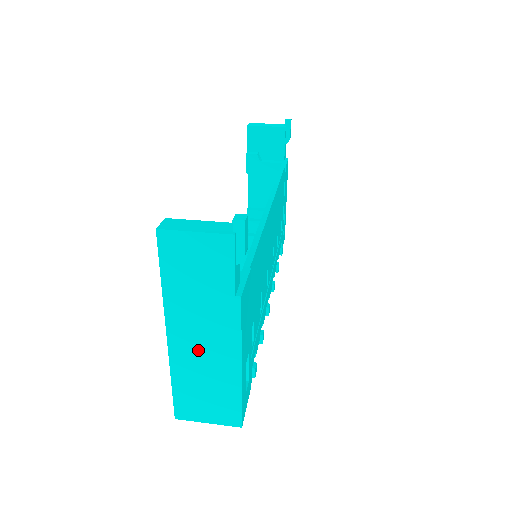
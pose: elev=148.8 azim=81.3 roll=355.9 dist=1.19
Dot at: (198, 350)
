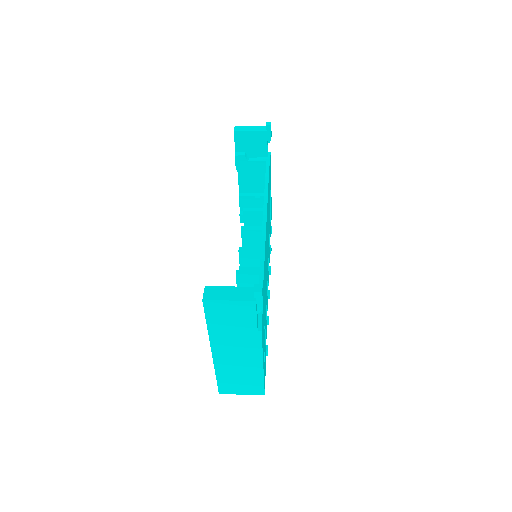
Dot at: (233, 359)
